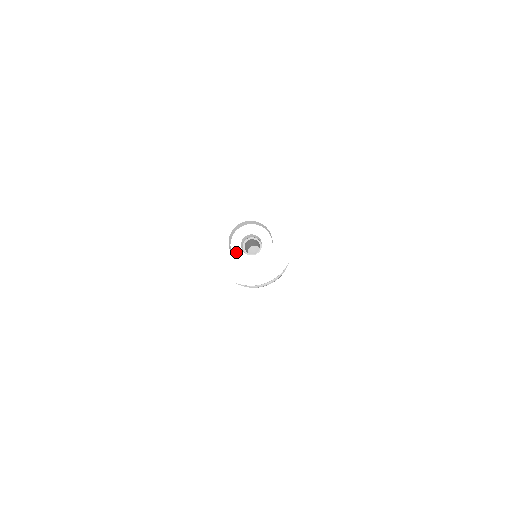
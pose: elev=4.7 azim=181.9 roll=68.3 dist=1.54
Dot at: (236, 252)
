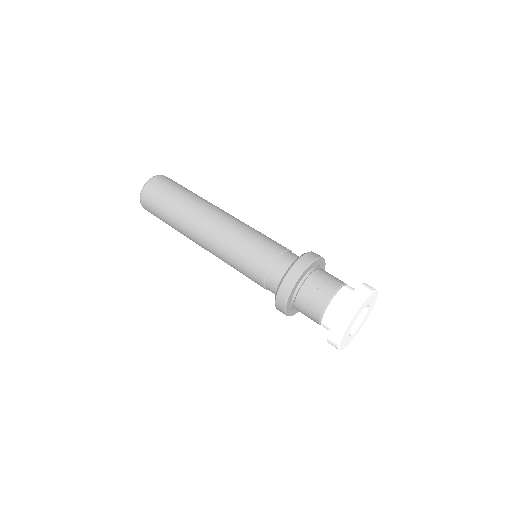
Dot at: occluded
